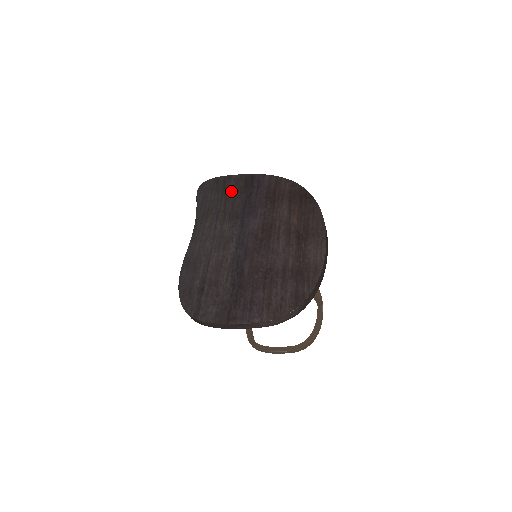
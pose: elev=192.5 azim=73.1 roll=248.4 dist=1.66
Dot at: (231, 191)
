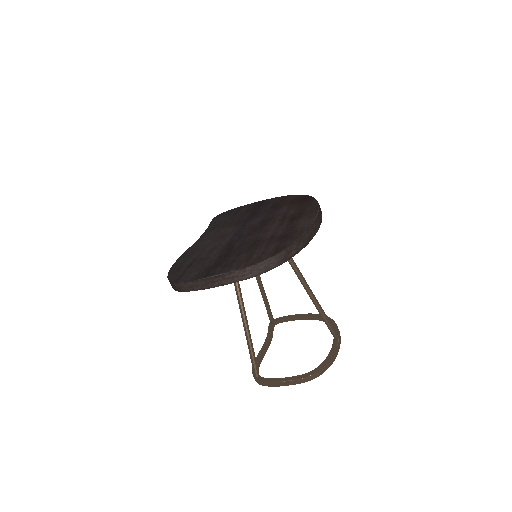
Dot at: (241, 212)
